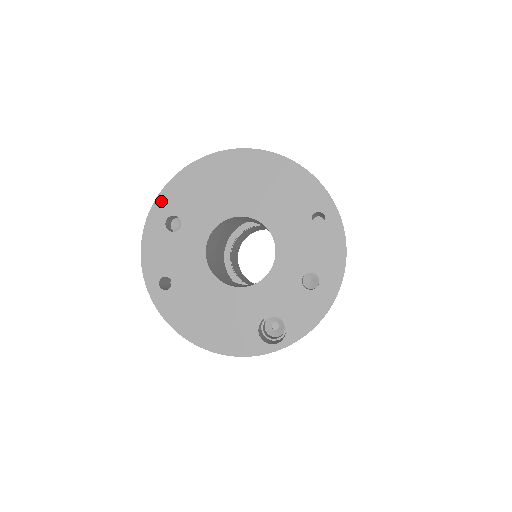
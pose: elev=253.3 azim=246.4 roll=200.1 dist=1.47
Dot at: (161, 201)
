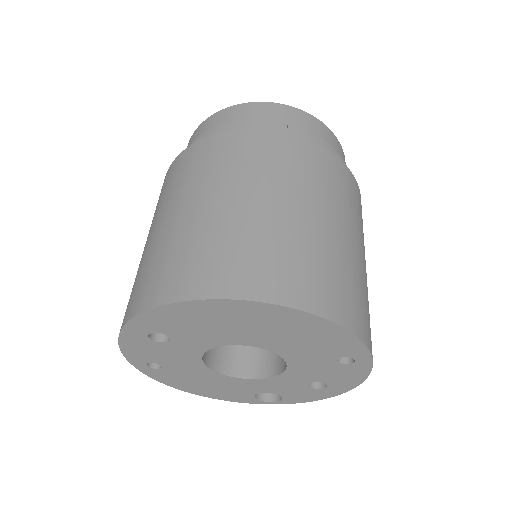
Dot at: (139, 322)
